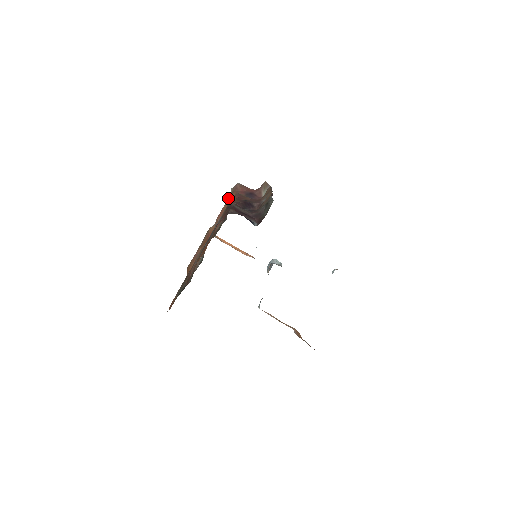
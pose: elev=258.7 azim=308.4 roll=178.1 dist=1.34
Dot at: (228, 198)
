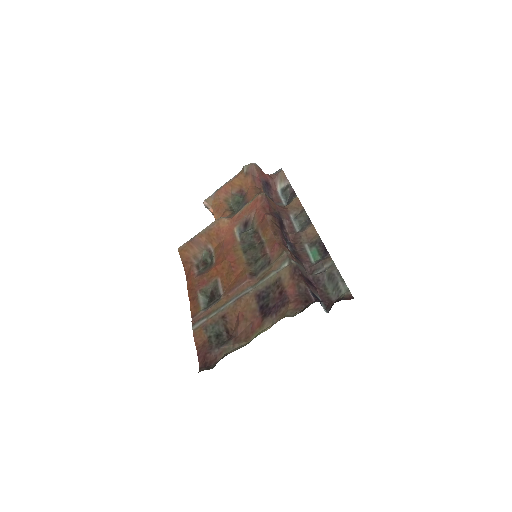
Dot at: (239, 177)
